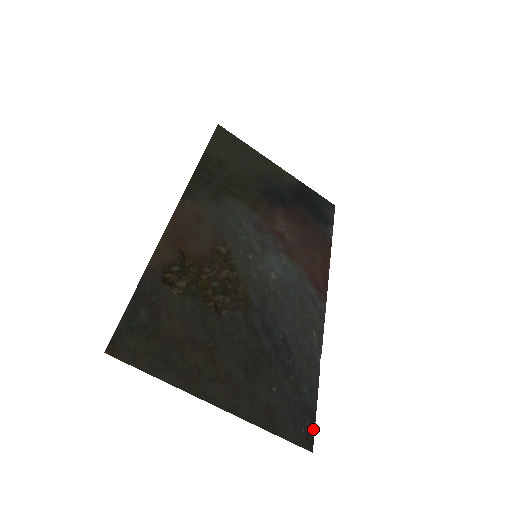
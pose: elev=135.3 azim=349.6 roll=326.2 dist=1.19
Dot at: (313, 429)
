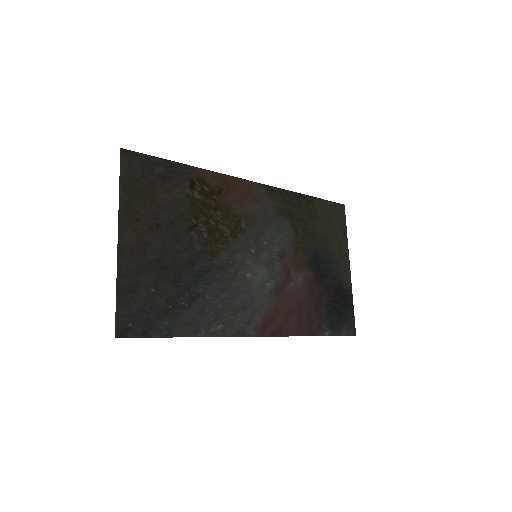
Dot at: (135, 336)
